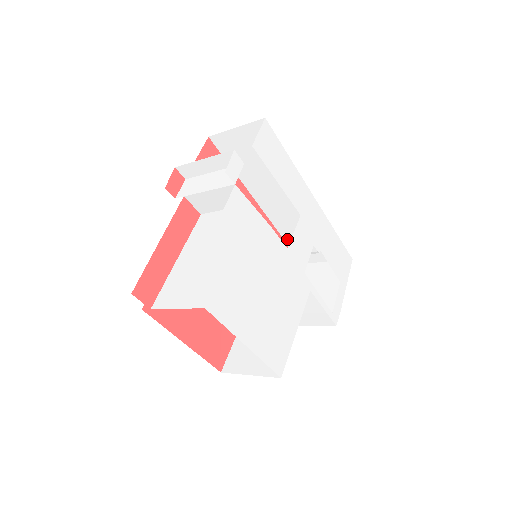
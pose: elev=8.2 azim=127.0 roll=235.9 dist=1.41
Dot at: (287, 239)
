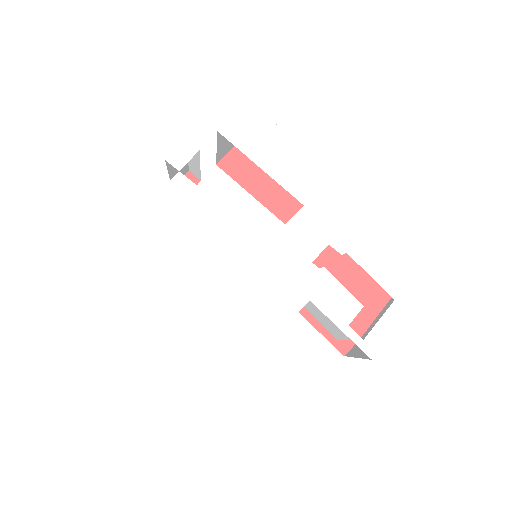
Dot at: occluded
